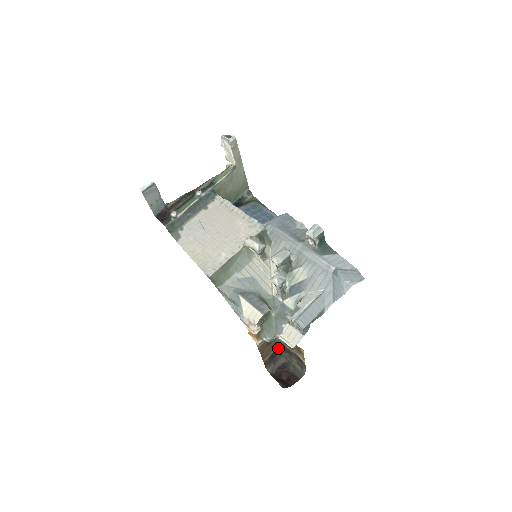
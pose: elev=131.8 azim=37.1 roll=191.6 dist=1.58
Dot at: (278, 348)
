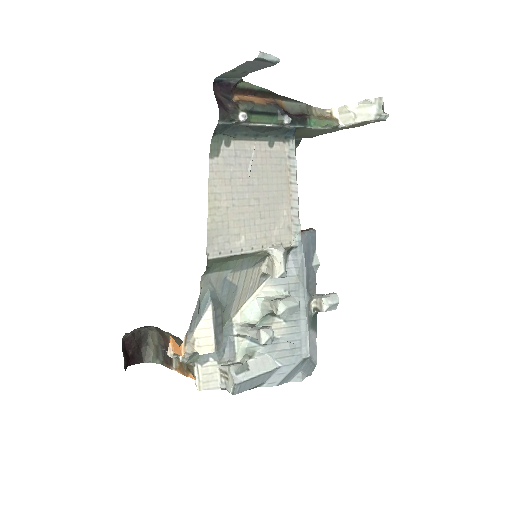
Dot at: occluded
